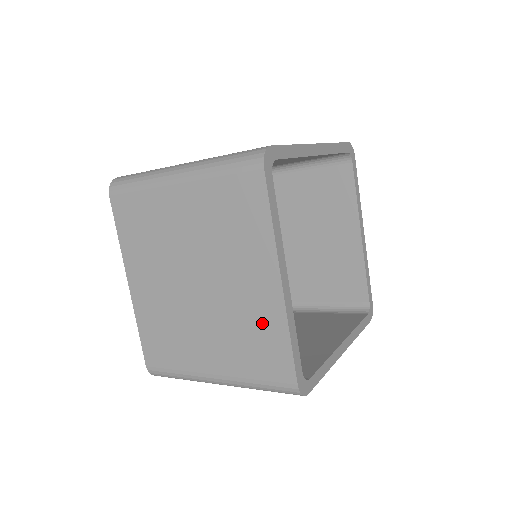
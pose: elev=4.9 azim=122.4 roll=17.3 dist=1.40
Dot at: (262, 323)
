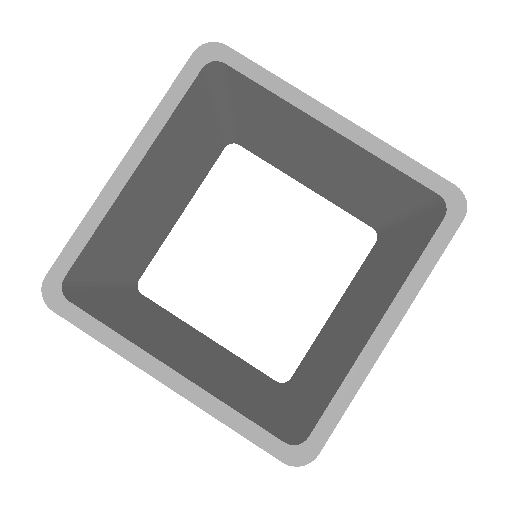
Dot at: occluded
